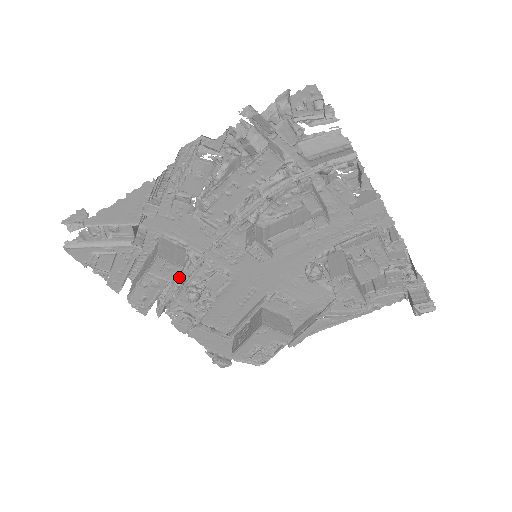
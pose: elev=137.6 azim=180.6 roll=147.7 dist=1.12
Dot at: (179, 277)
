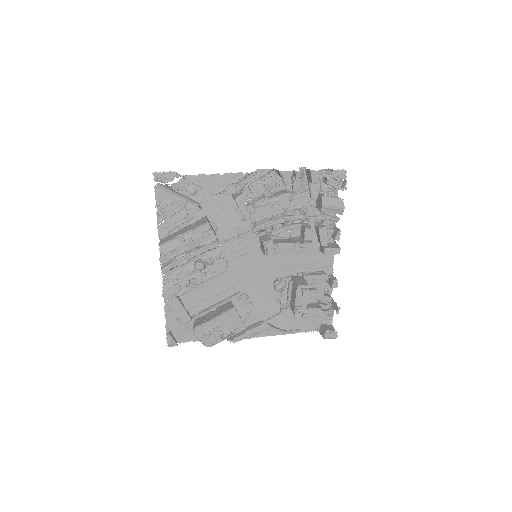
Dot at: (199, 249)
